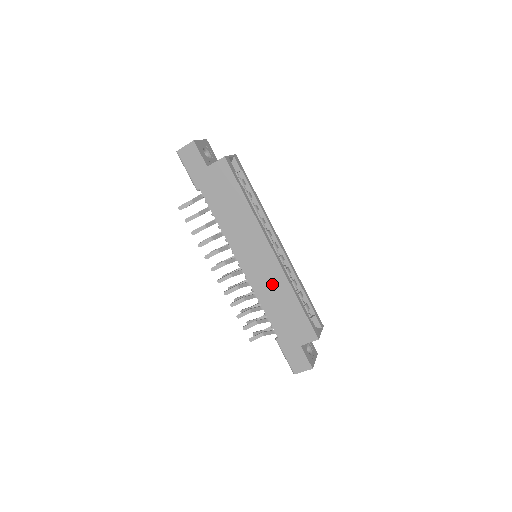
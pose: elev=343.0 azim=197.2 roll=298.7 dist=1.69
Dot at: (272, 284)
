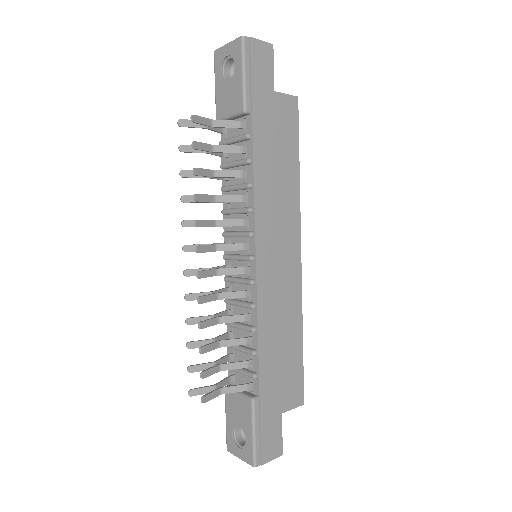
Dot at: (283, 304)
